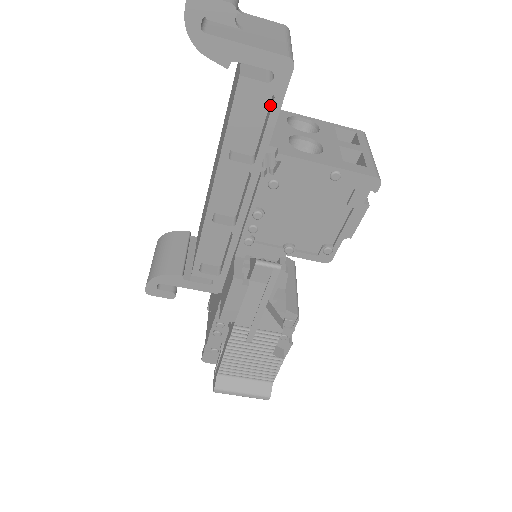
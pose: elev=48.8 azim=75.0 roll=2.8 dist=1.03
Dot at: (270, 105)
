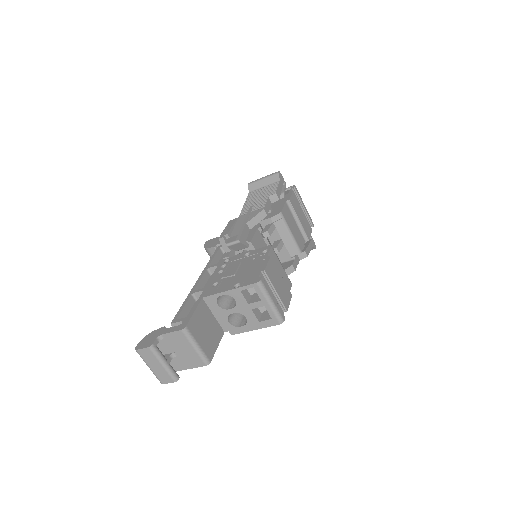
Dot at: occluded
